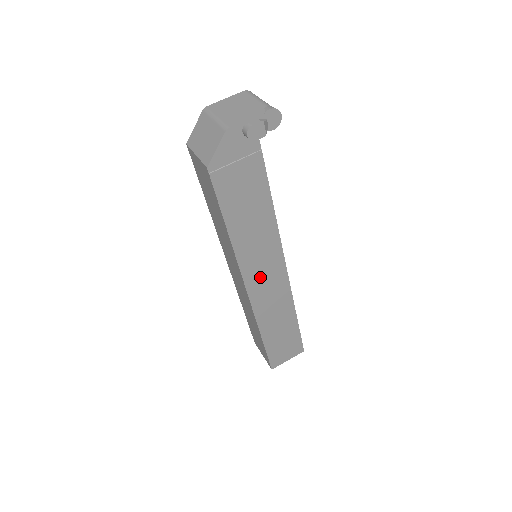
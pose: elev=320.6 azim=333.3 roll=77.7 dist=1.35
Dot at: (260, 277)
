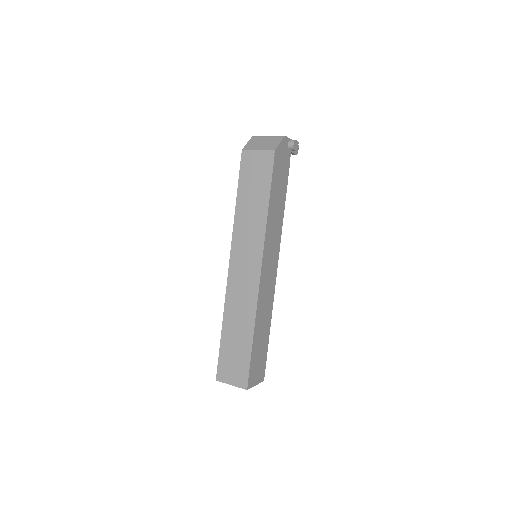
Dot at: (268, 263)
